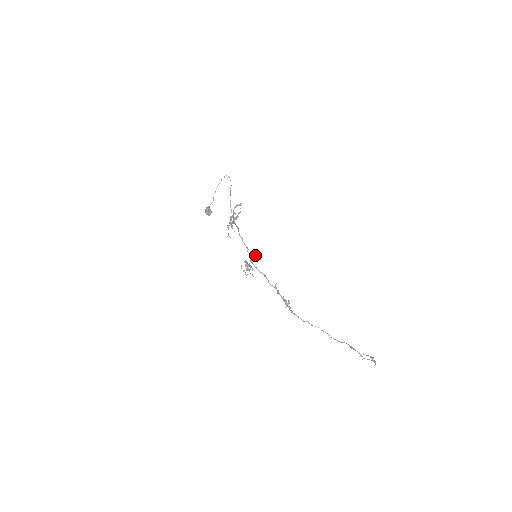
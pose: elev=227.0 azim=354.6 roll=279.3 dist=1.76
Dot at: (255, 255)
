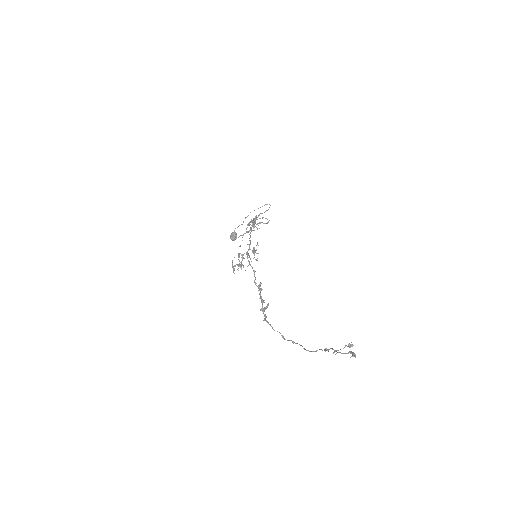
Dot at: occluded
